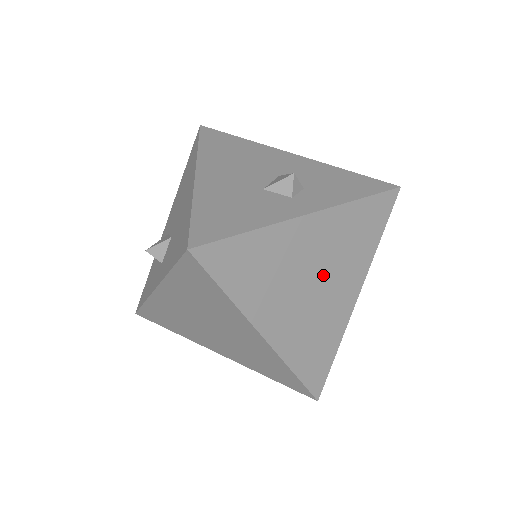
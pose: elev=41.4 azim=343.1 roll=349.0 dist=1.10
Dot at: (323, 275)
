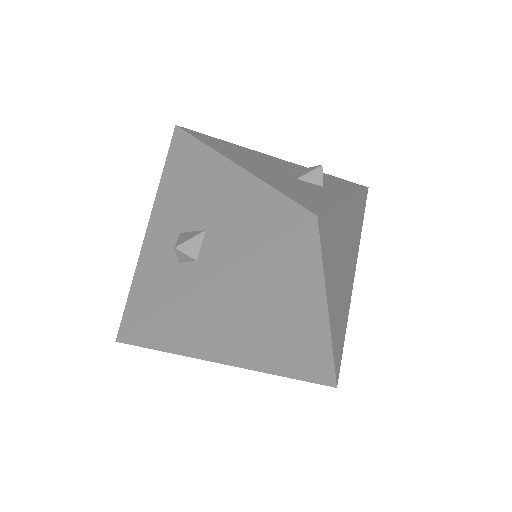
Dot at: (347, 259)
